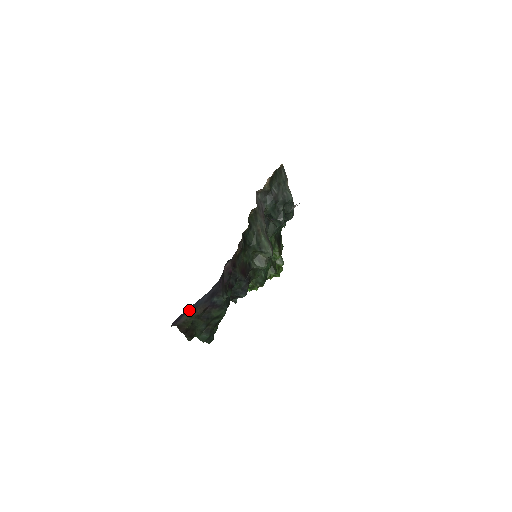
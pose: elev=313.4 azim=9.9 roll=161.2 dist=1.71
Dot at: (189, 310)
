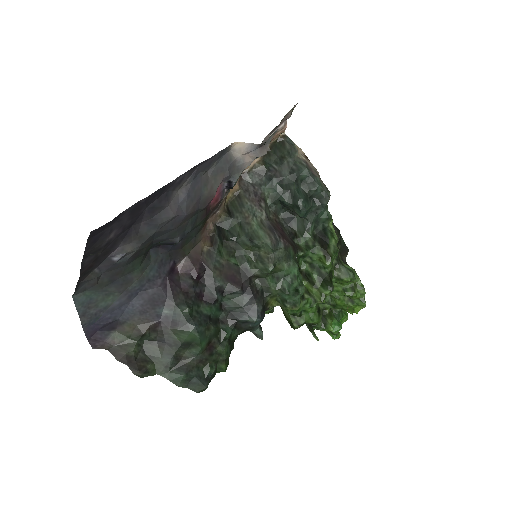
Dot at: (116, 324)
